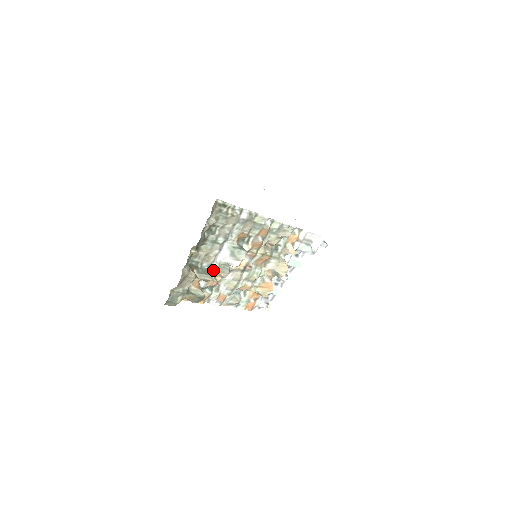
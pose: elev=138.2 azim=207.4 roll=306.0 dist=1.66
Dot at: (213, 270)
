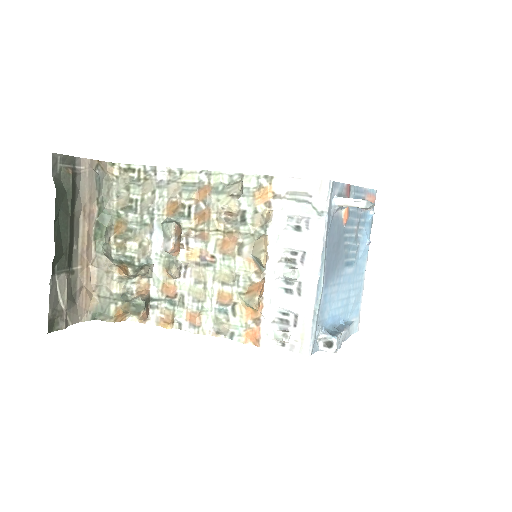
Dot at: (157, 268)
